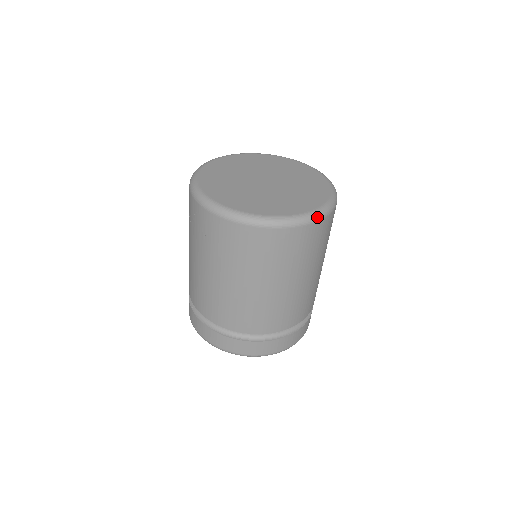
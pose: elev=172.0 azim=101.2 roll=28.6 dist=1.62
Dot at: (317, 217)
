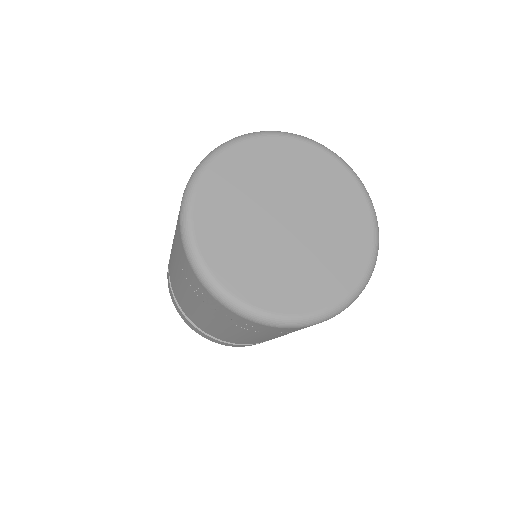
Dot at: (378, 228)
